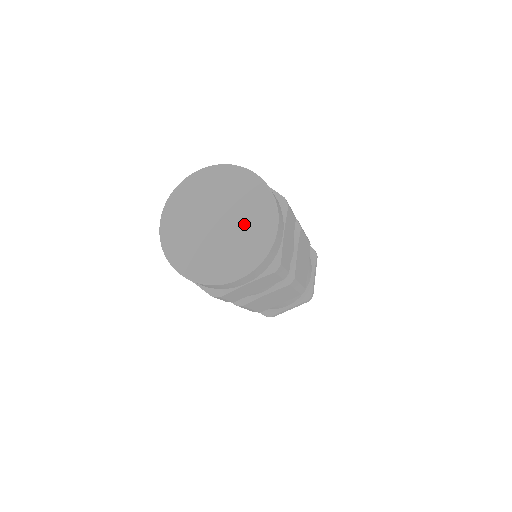
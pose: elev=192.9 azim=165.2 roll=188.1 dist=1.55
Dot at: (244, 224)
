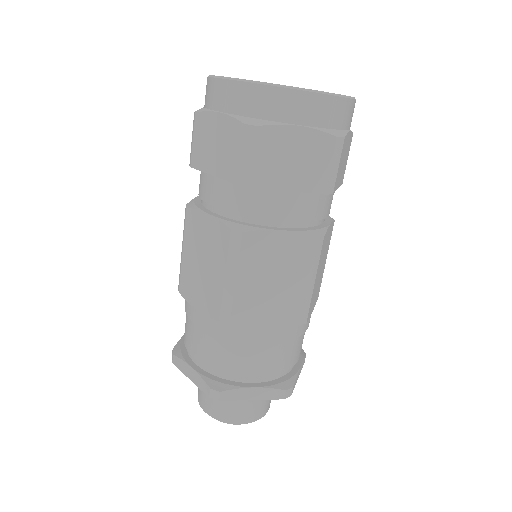
Dot at: occluded
